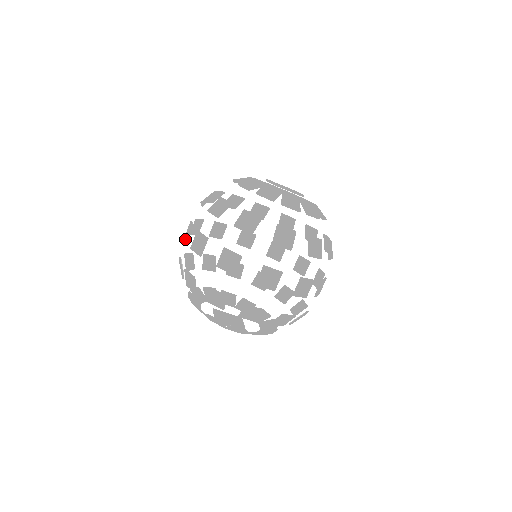
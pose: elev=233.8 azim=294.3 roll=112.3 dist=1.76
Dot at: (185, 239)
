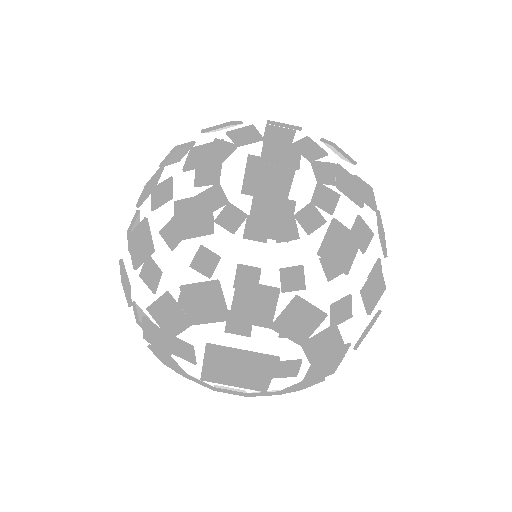
Dot at: (128, 228)
